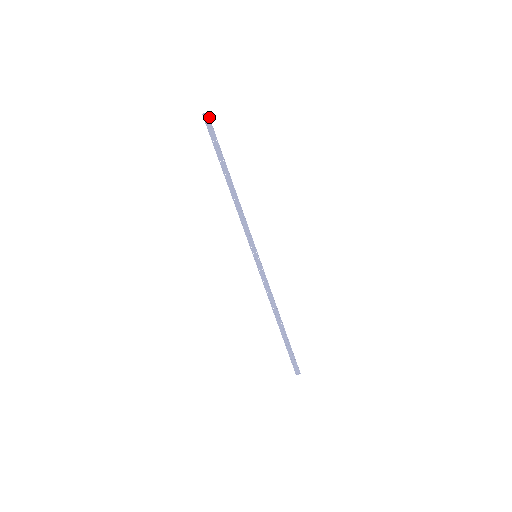
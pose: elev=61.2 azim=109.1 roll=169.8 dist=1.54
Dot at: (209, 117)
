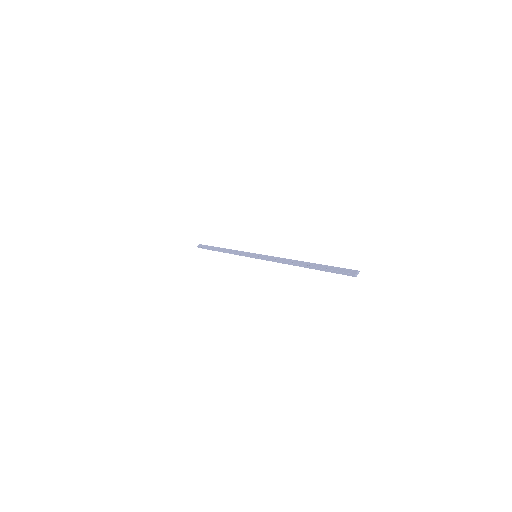
Dot at: (201, 245)
